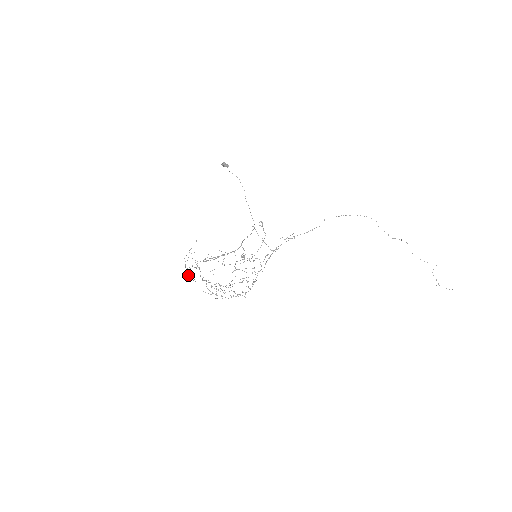
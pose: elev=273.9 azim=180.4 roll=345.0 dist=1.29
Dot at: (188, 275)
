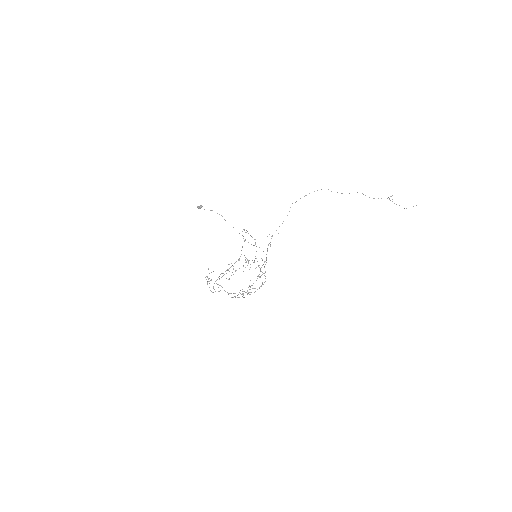
Dot at: occluded
